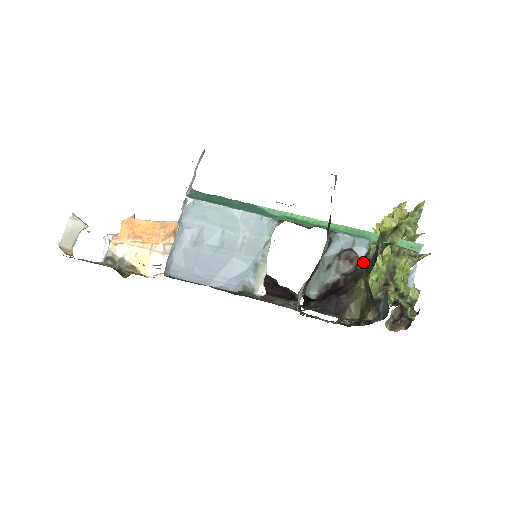
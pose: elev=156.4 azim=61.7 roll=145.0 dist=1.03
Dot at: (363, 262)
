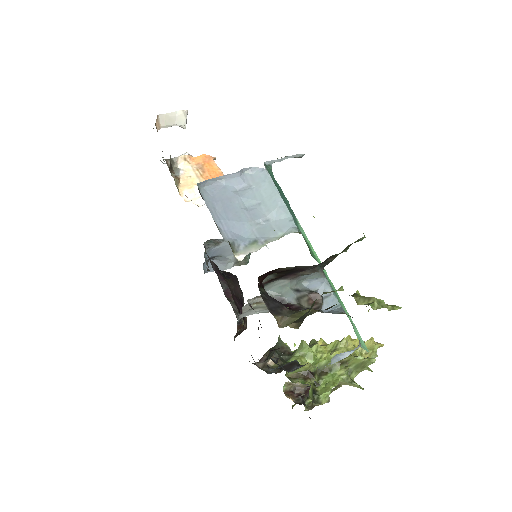
Dot at: (325, 293)
